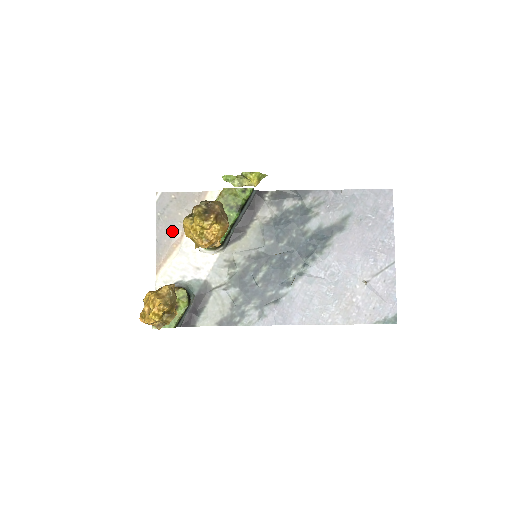
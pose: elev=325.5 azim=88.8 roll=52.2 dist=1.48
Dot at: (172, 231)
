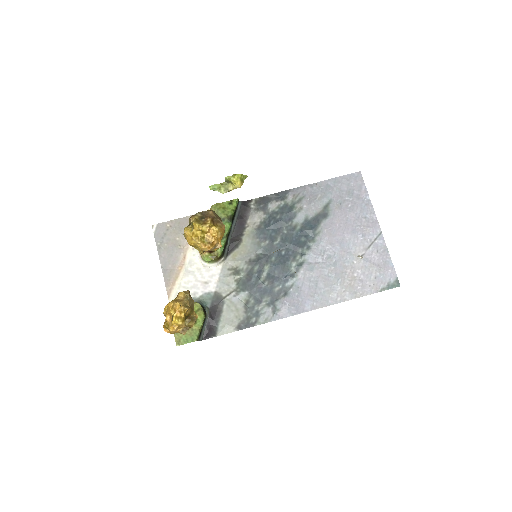
Dot at: (174, 256)
